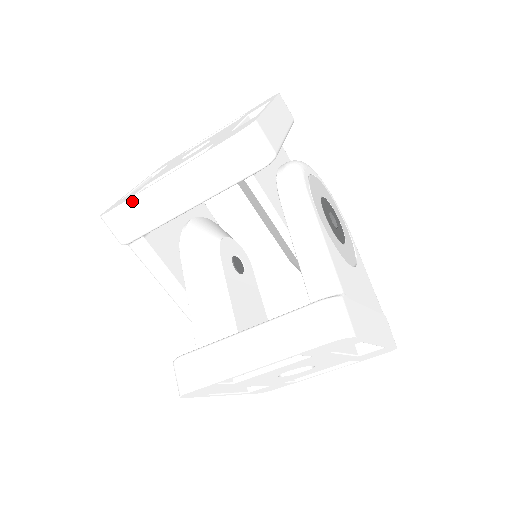
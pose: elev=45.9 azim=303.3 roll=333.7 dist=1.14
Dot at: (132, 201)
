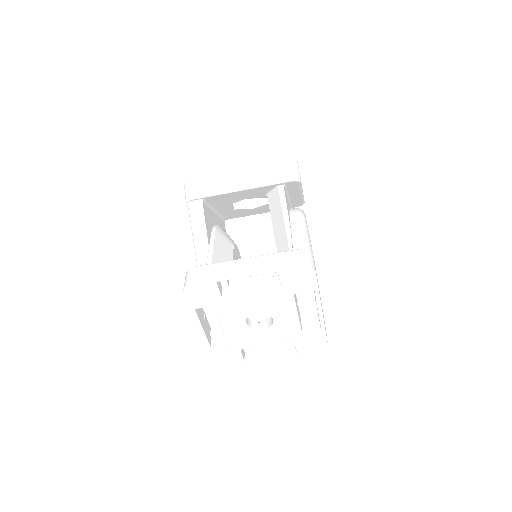
Dot at: (211, 174)
